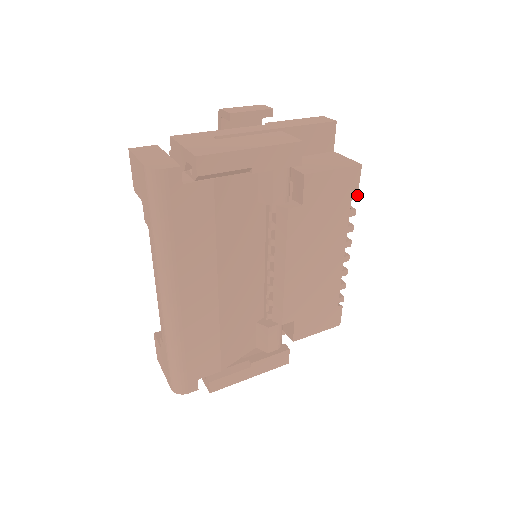
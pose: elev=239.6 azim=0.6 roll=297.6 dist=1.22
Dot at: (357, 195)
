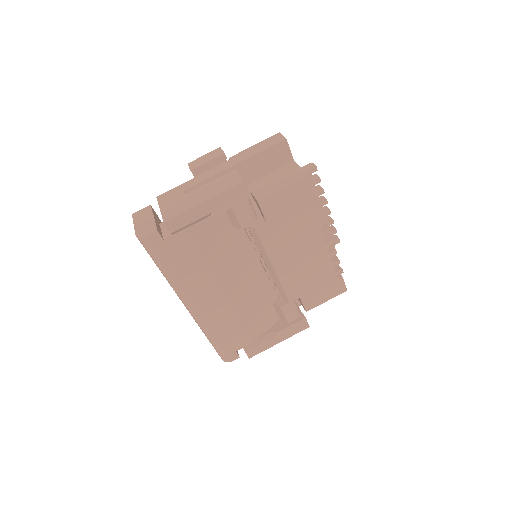
Dot at: (317, 196)
